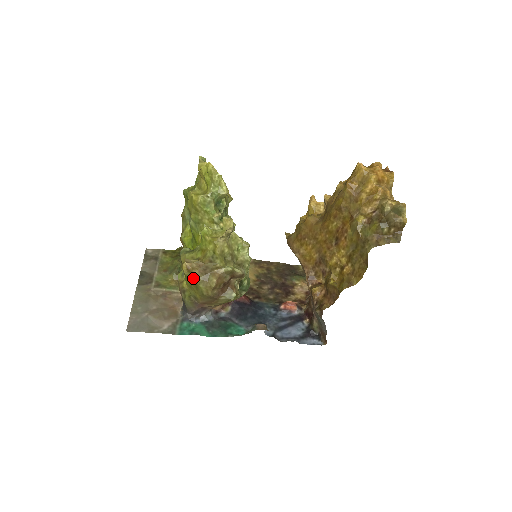
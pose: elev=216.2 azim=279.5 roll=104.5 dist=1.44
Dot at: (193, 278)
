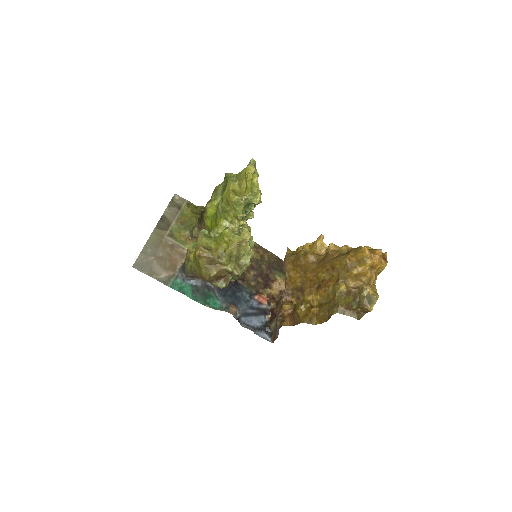
Dot at: (200, 262)
